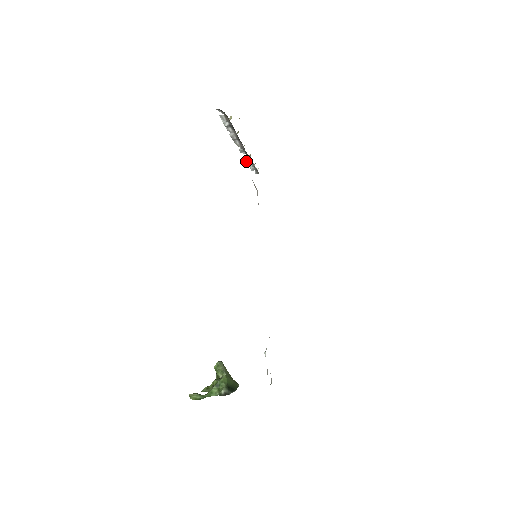
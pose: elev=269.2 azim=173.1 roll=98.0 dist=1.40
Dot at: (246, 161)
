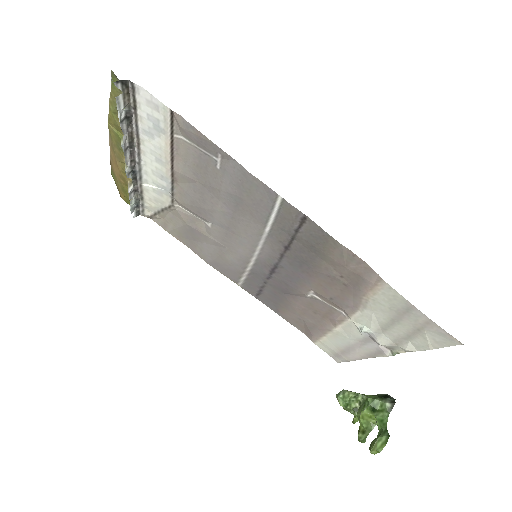
Dot at: (129, 195)
